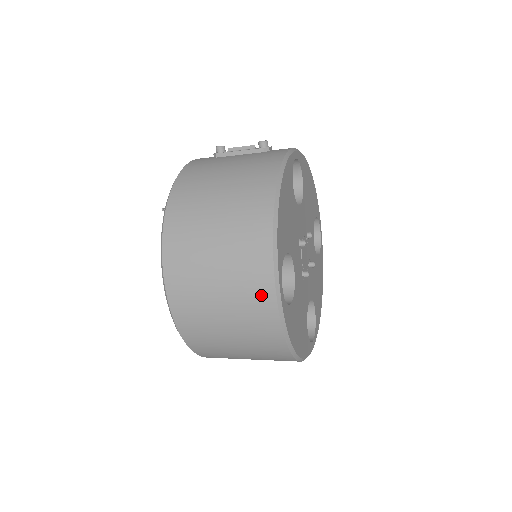
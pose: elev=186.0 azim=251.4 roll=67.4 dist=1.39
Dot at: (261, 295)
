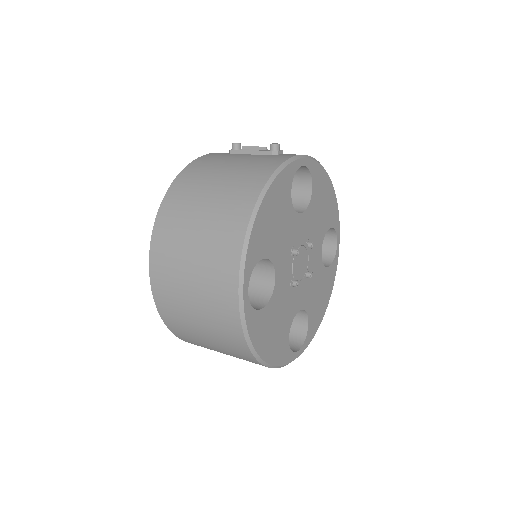
Dot at: (226, 294)
